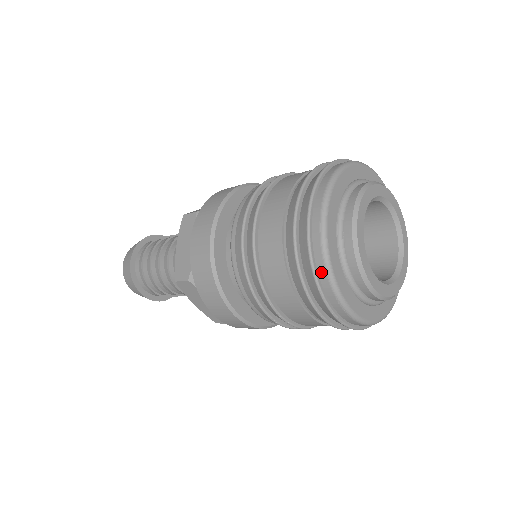
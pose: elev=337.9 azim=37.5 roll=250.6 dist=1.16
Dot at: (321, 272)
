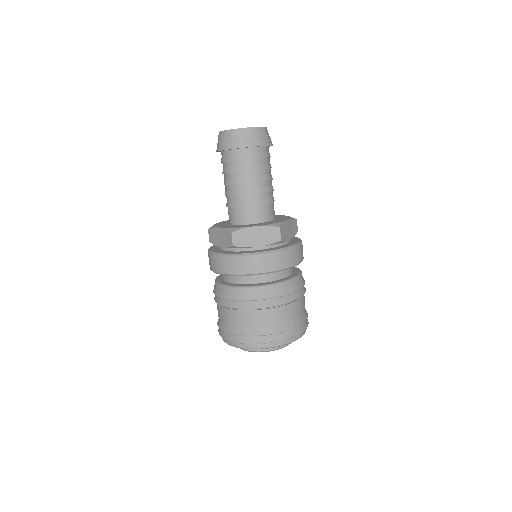
Dot at: occluded
